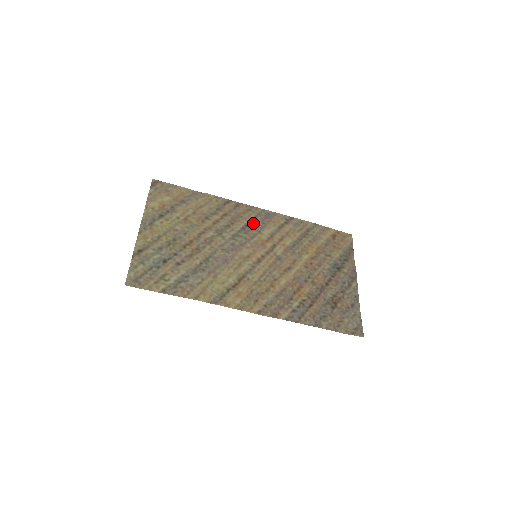
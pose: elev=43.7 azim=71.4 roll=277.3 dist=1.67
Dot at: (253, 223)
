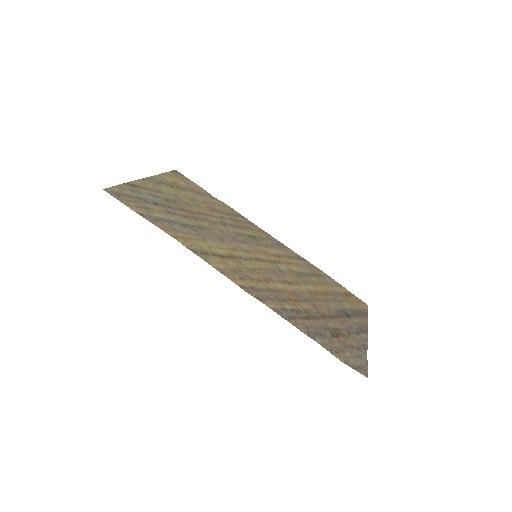
Dot at: (262, 239)
